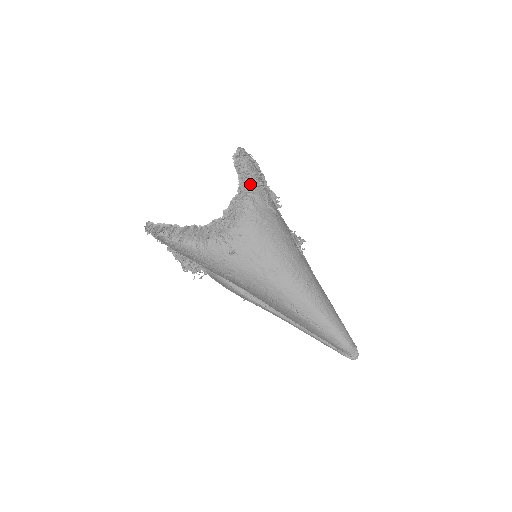
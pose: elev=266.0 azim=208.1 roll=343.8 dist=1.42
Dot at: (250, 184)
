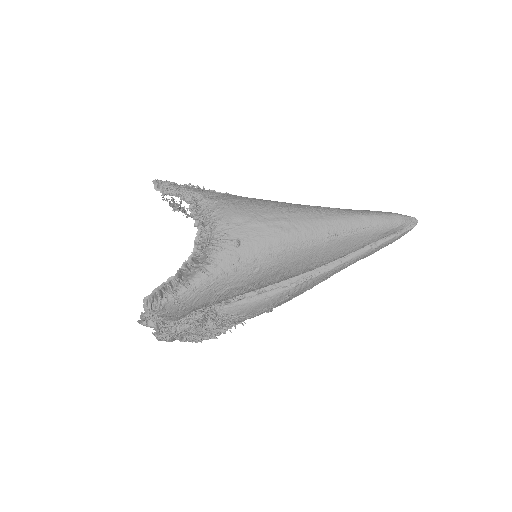
Dot at: (191, 192)
